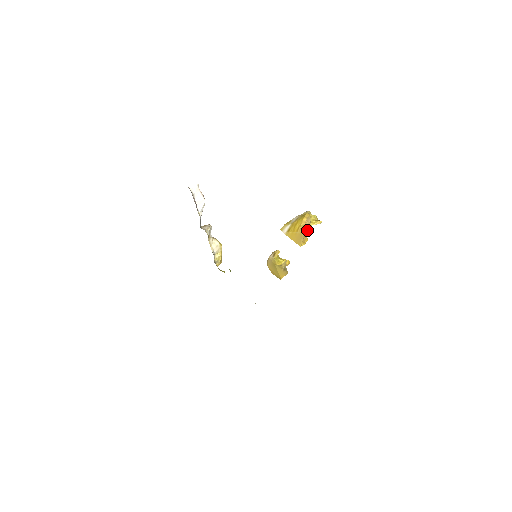
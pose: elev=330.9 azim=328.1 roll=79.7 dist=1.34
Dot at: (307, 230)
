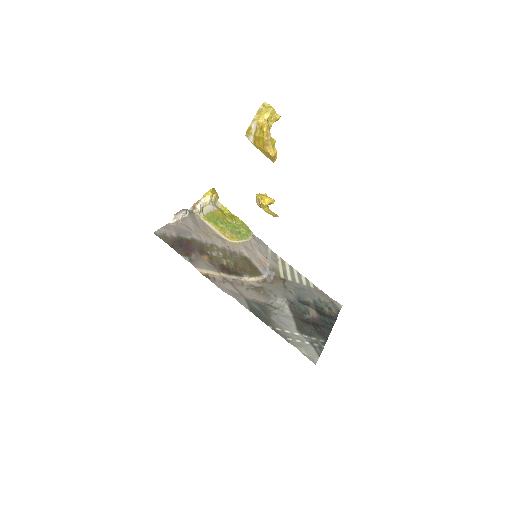
Dot at: (272, 144)
